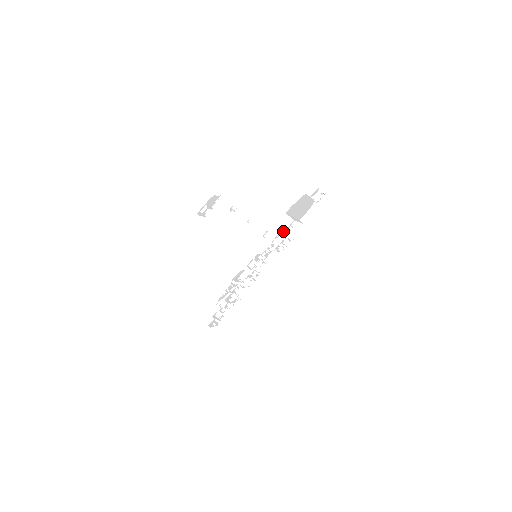
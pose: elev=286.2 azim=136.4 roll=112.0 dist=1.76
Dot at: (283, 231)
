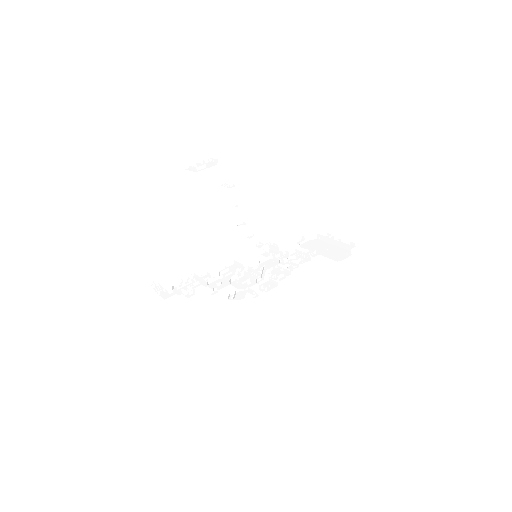
Dot at: (303, 254)
